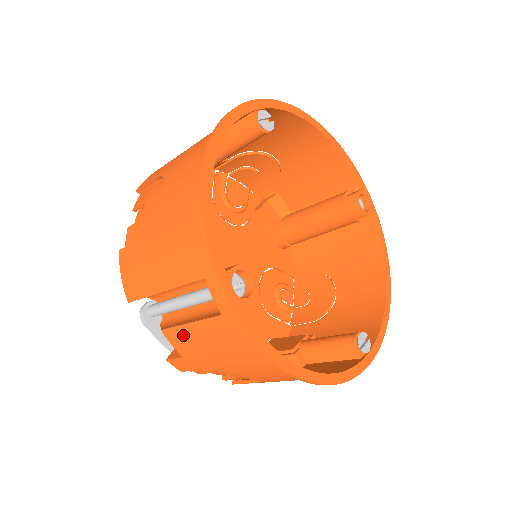
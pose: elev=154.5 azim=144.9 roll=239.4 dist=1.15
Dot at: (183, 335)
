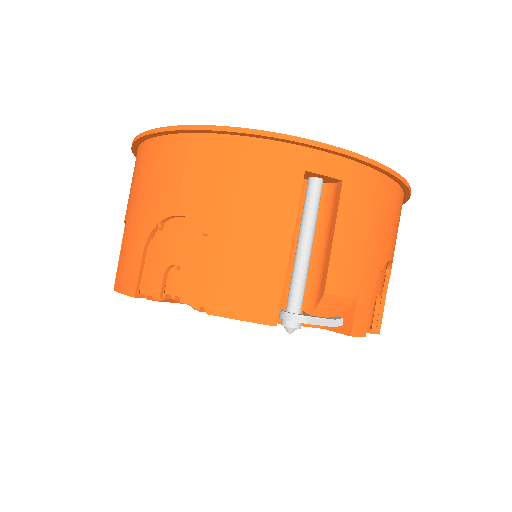
Dot at: (340, 262)
